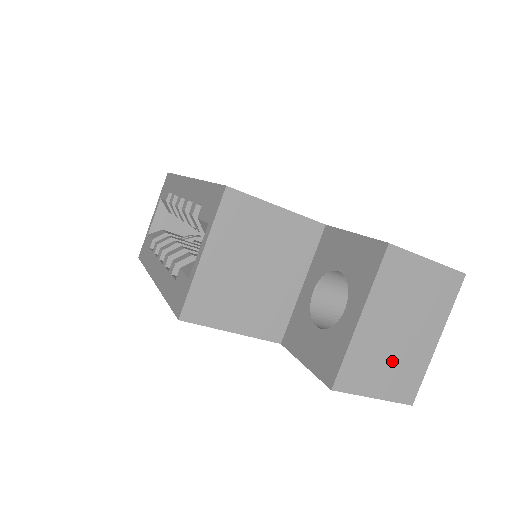
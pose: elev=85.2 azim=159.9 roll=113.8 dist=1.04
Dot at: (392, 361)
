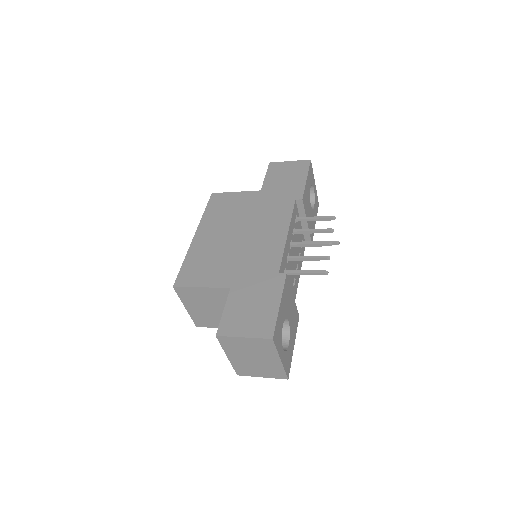
Dot at: (260, 367)
